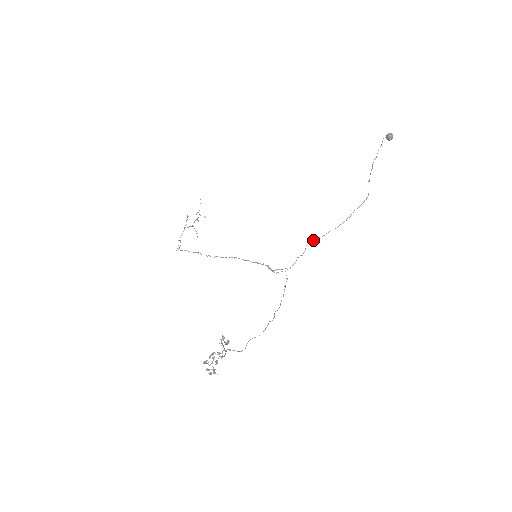
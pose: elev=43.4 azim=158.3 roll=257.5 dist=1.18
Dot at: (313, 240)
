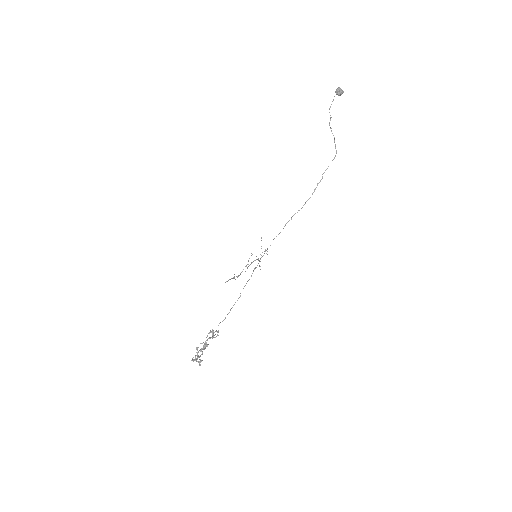
Dot at: (291, 219)
